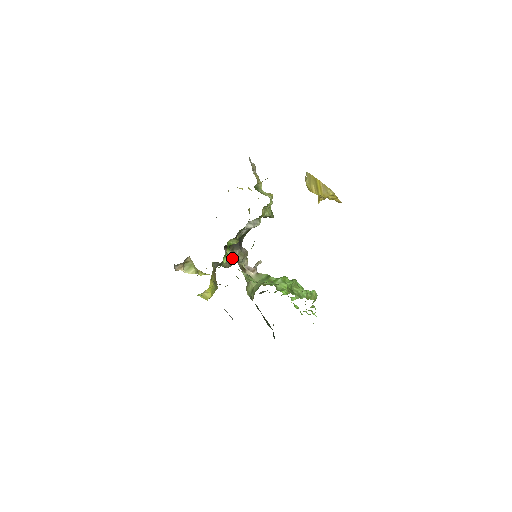
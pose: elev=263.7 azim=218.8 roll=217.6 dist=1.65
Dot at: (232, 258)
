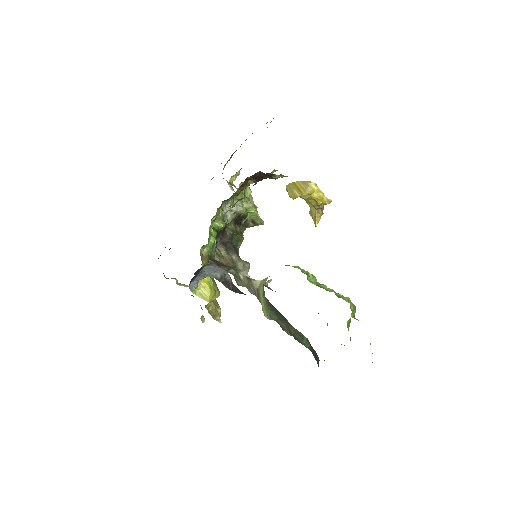
Dot at: (228, 259)
